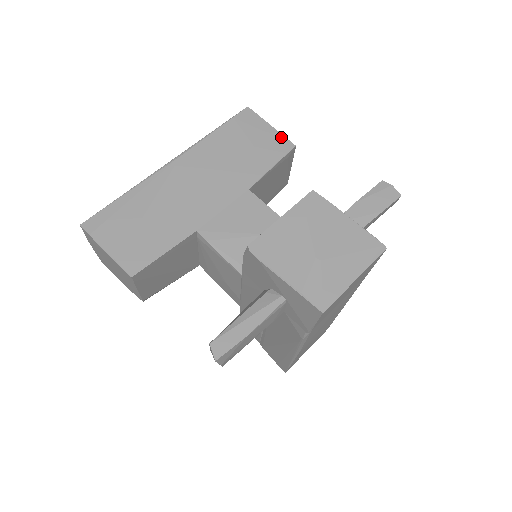
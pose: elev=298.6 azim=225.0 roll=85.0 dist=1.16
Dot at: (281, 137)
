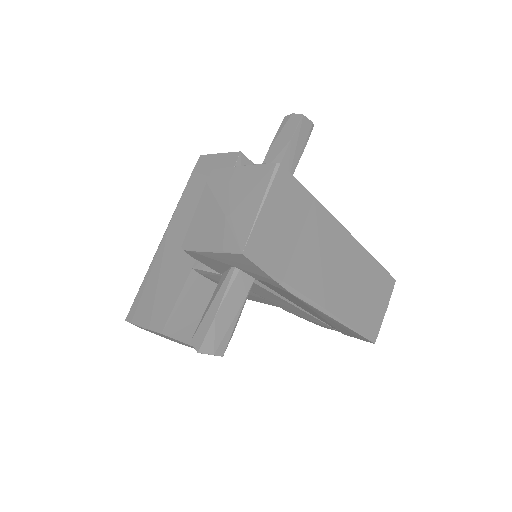
Dot at: (228, 155)
